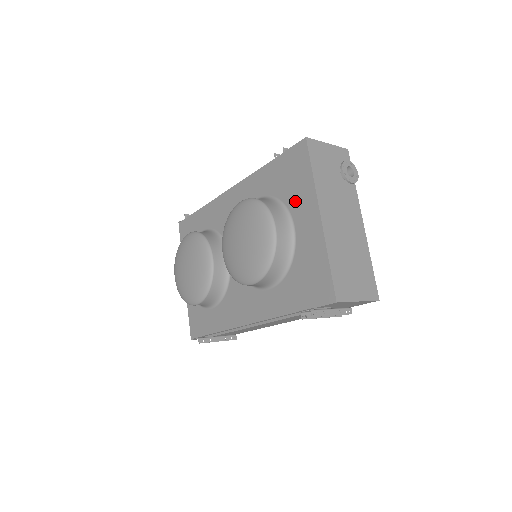
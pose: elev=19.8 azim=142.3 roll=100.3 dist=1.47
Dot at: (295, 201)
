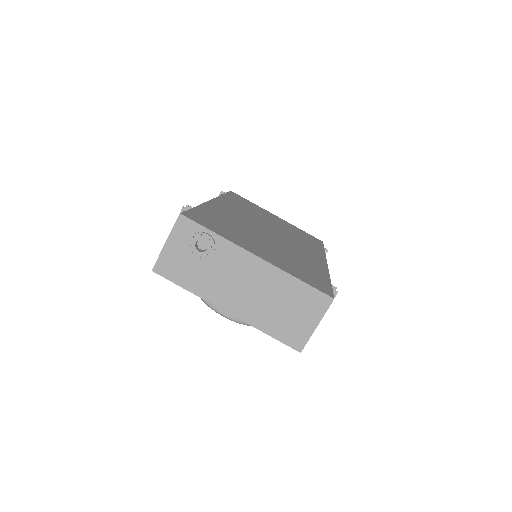
Dot at: occluded
